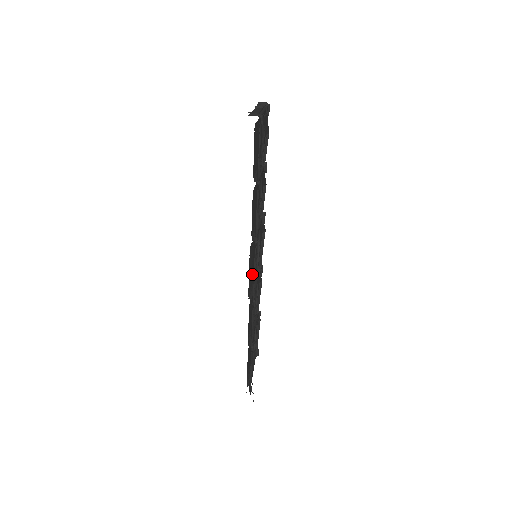
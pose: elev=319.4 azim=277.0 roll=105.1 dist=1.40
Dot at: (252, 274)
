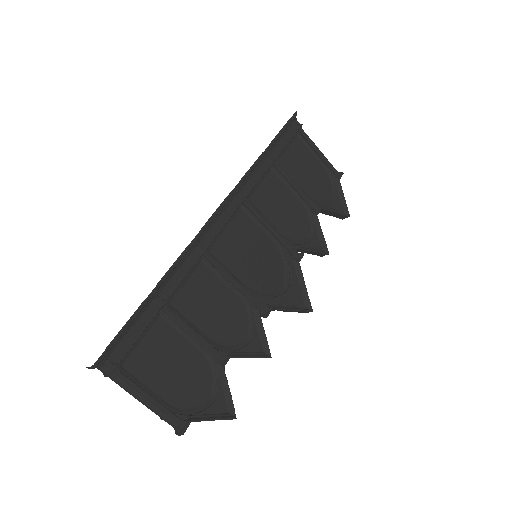
Dot at: (236, 258)
